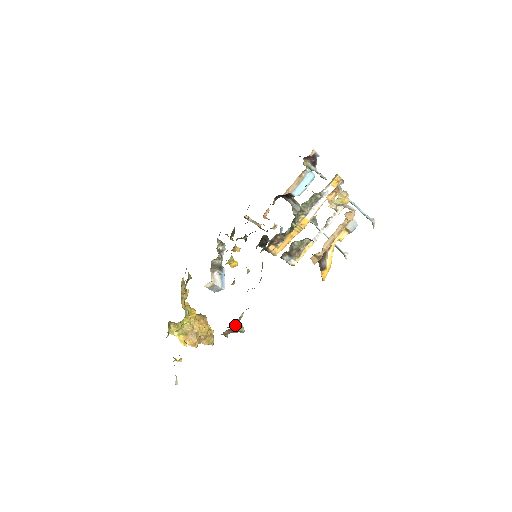
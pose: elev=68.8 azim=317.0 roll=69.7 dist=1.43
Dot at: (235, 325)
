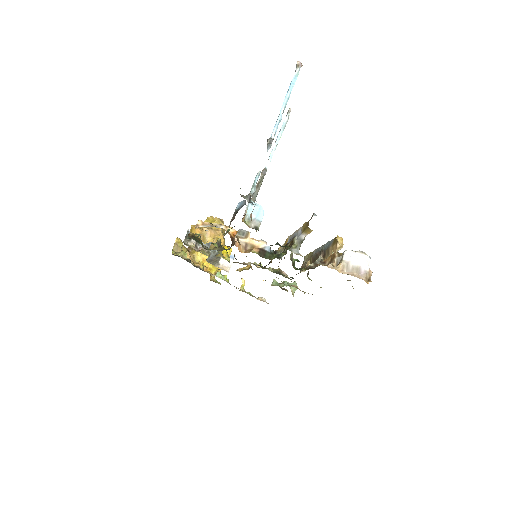
Dot at: (293, 295)
